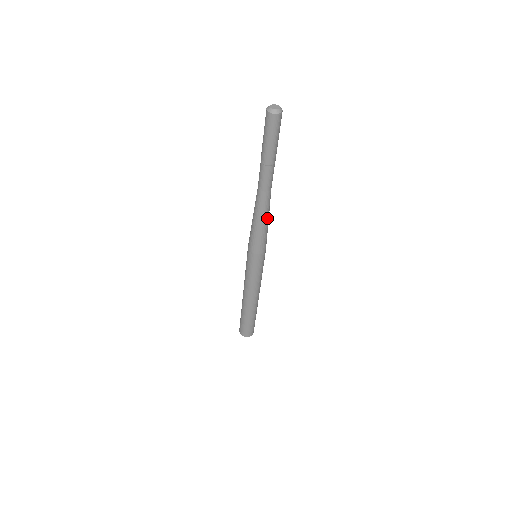
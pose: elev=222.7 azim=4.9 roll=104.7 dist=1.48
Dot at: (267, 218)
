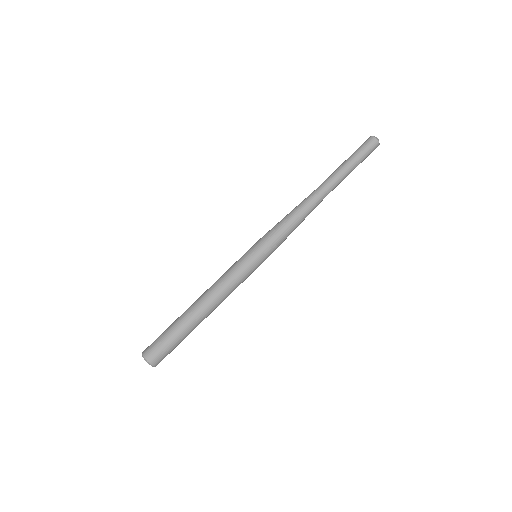
Dot at: (303, 220)
